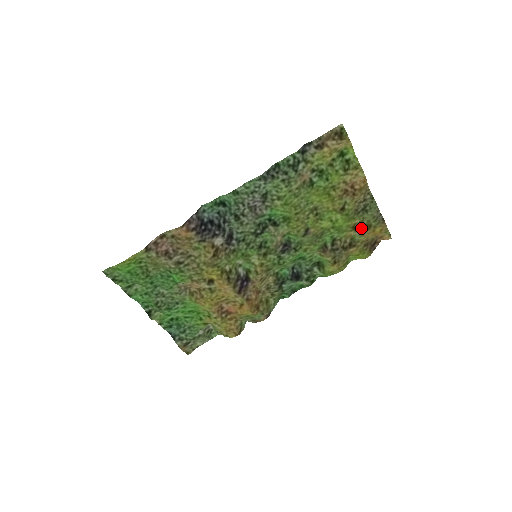
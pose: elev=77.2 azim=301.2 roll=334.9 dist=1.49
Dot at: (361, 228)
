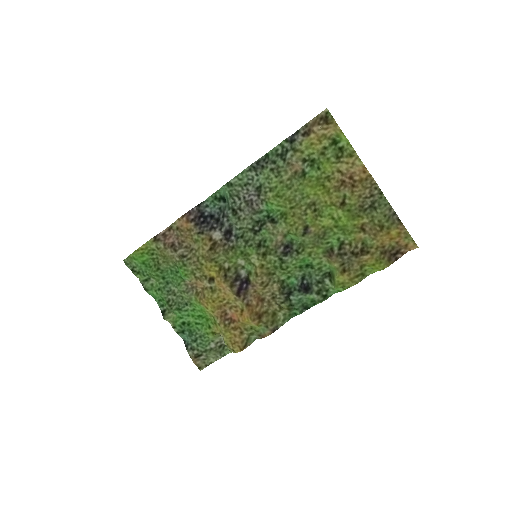
Dot at: (372, 229)
